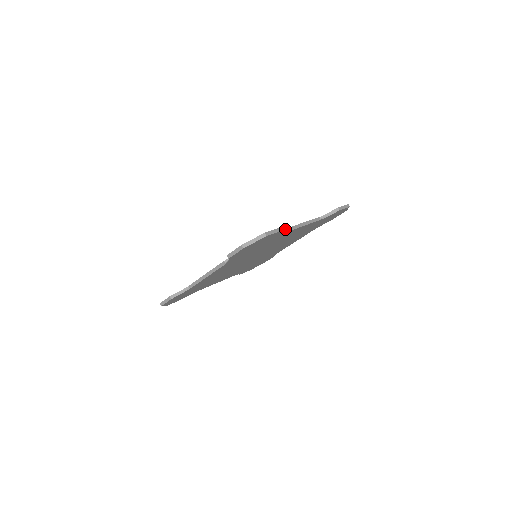
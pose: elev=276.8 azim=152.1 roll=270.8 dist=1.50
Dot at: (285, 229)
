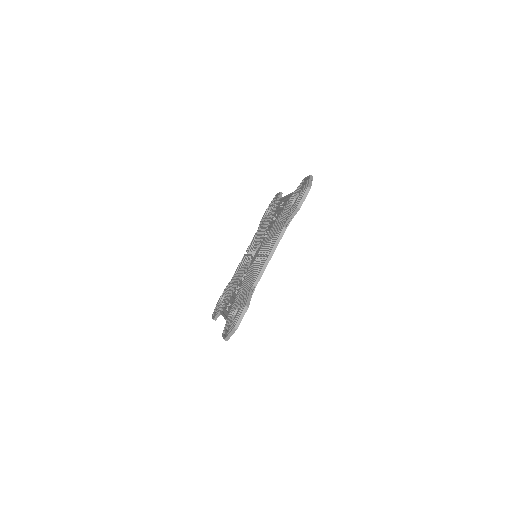
Dot at: (254, 283)
